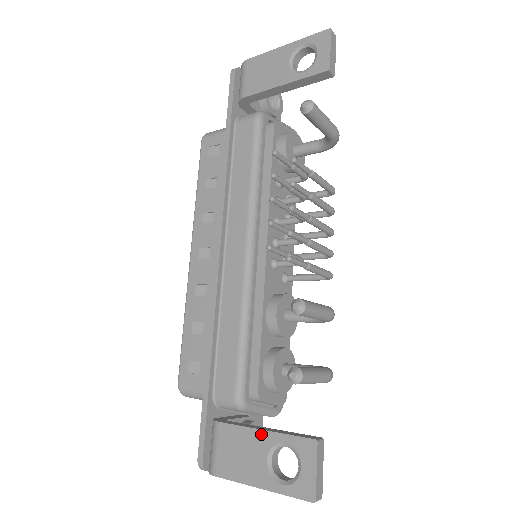
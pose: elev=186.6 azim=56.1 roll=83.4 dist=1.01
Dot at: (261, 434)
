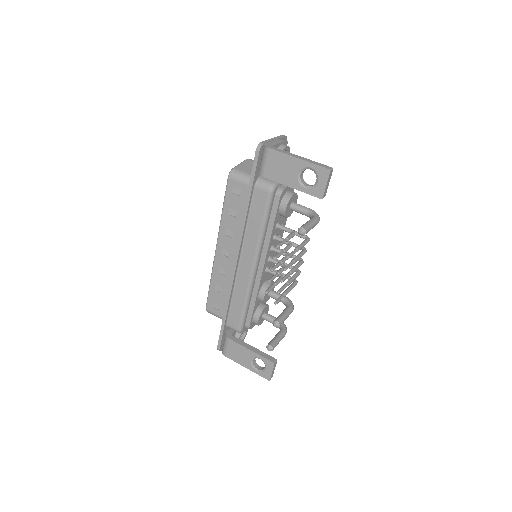
Dot at: (250, 351)
